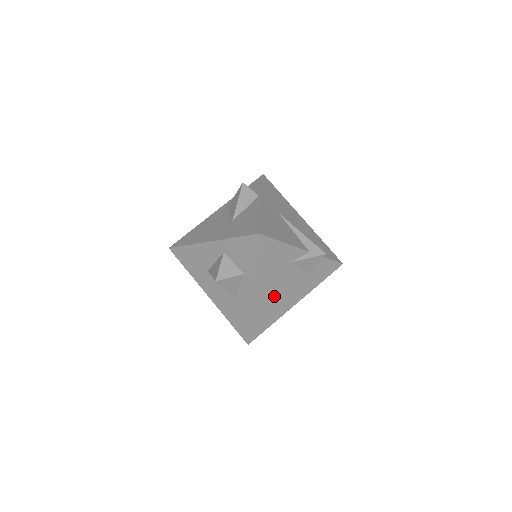
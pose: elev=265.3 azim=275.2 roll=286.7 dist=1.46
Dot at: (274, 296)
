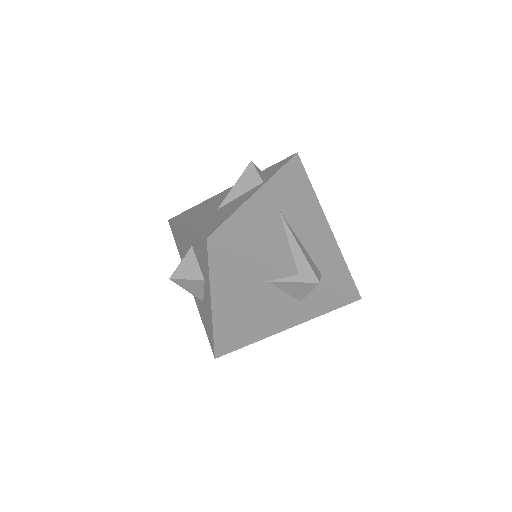
Dot at: (246, 315)
